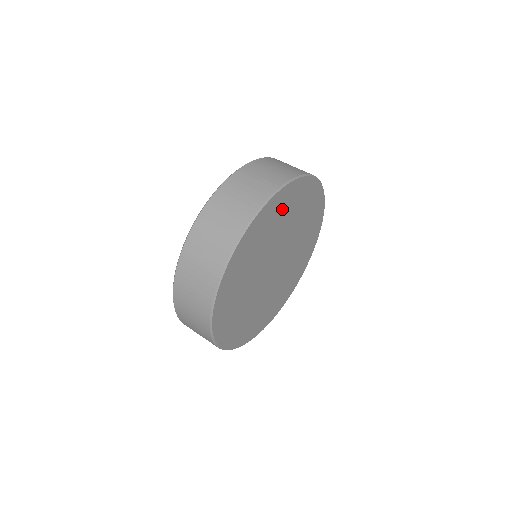
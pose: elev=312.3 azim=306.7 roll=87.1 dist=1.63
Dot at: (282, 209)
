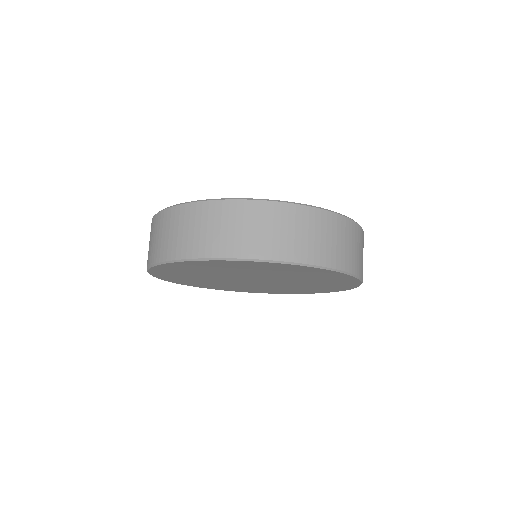
Dot at: (221, 266)
